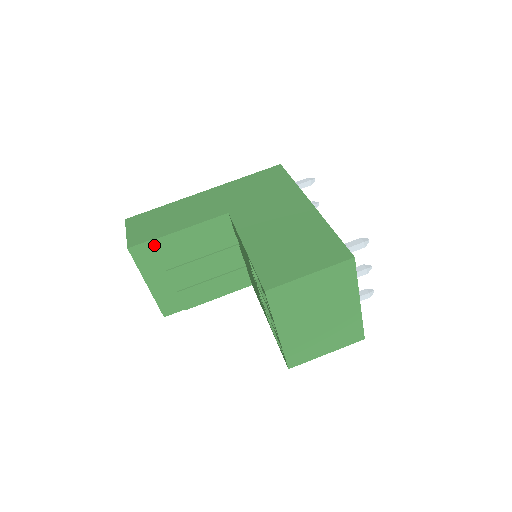
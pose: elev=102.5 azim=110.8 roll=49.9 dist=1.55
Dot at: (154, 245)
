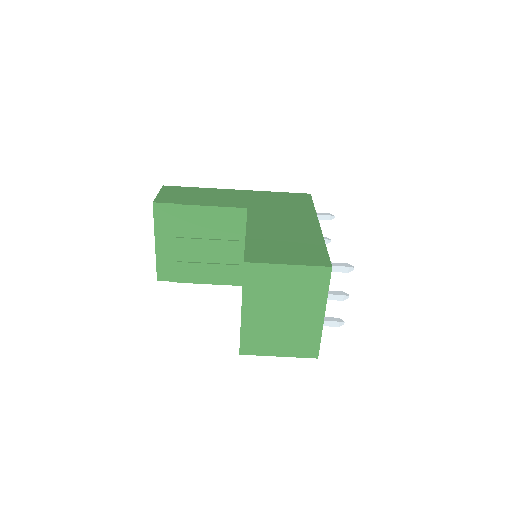
Dot at: (175, 209)
